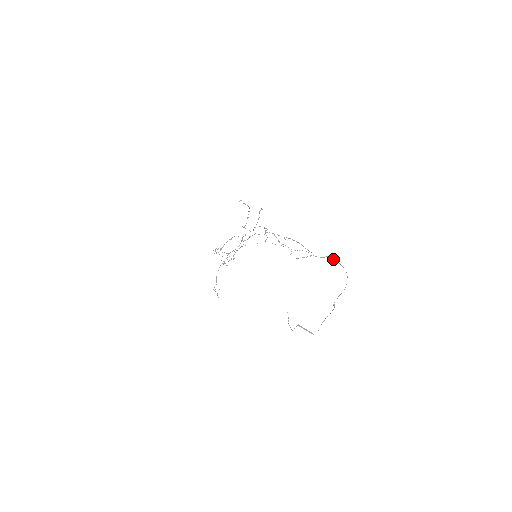
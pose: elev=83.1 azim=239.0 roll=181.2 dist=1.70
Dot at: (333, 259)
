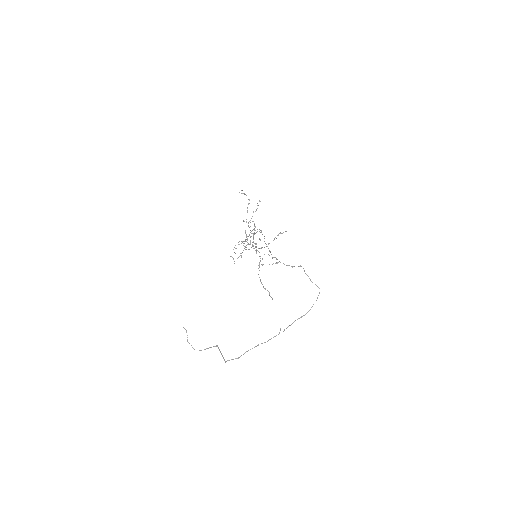
Dot at: (304, 271)
